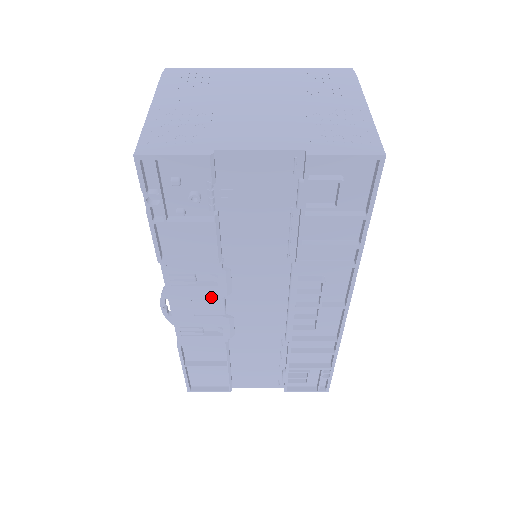
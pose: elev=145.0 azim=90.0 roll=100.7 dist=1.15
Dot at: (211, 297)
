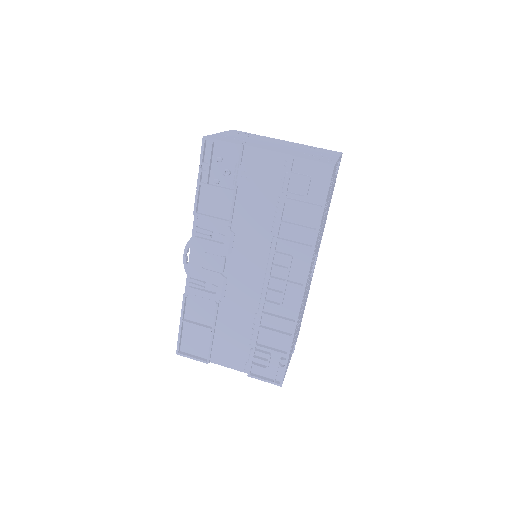
Dot at: (217, 253)
